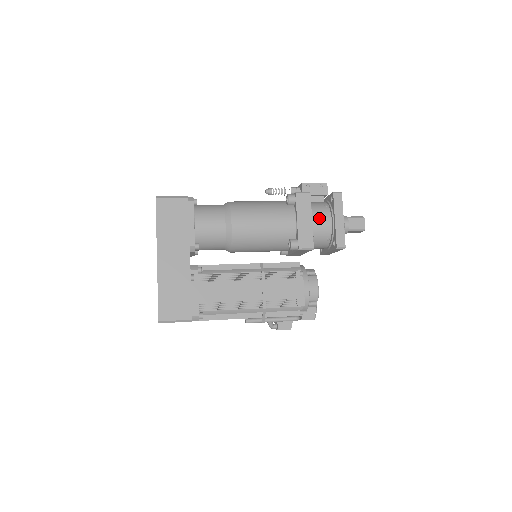
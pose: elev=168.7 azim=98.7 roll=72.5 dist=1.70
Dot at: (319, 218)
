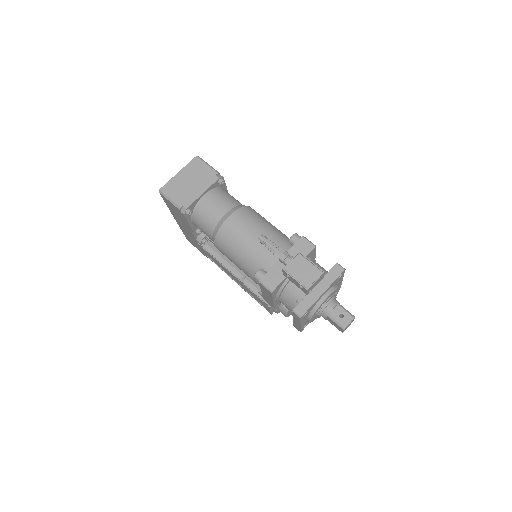
Dot at: (284, 304)
